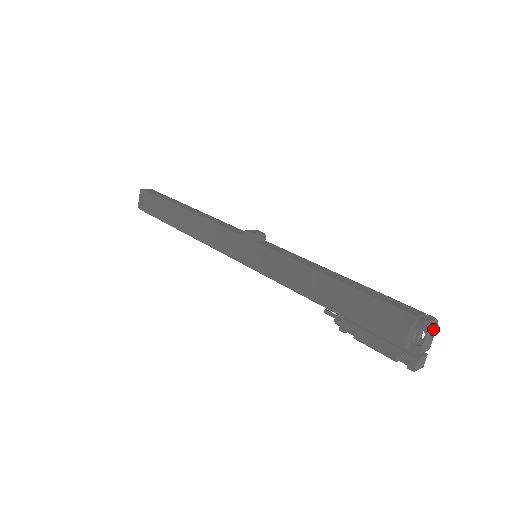
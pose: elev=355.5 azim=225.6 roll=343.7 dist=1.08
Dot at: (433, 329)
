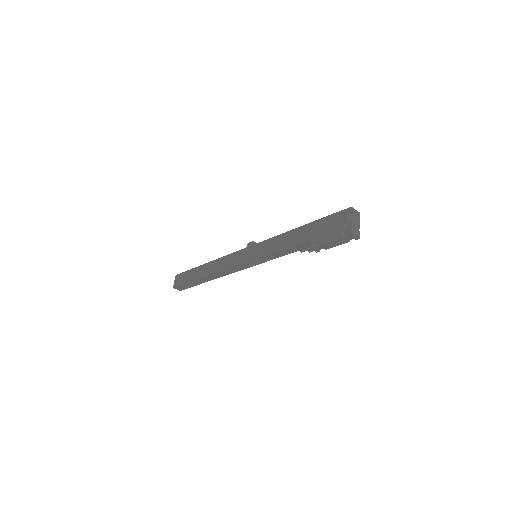
Dot at: (357, 214)
